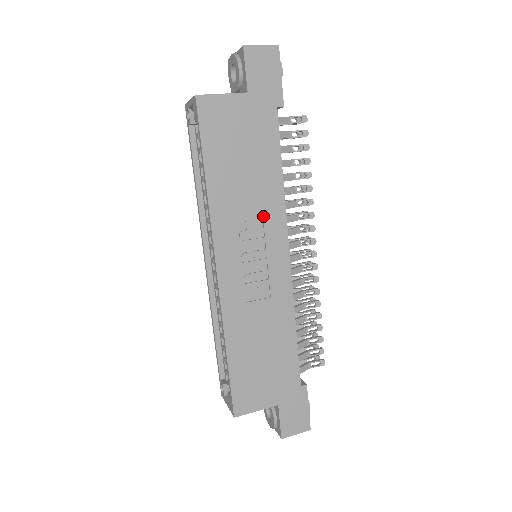
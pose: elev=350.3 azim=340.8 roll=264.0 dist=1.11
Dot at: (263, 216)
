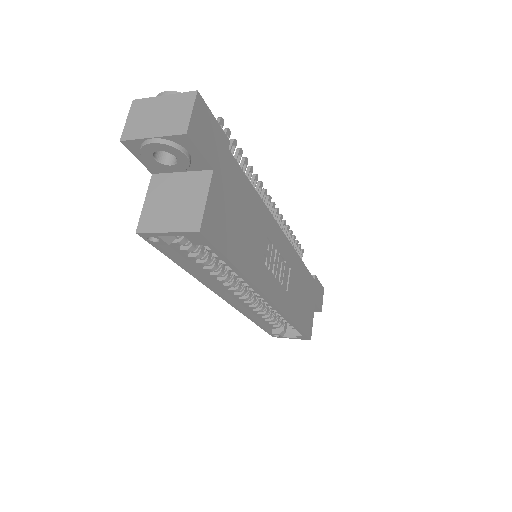
Dot at: (266, 235)
